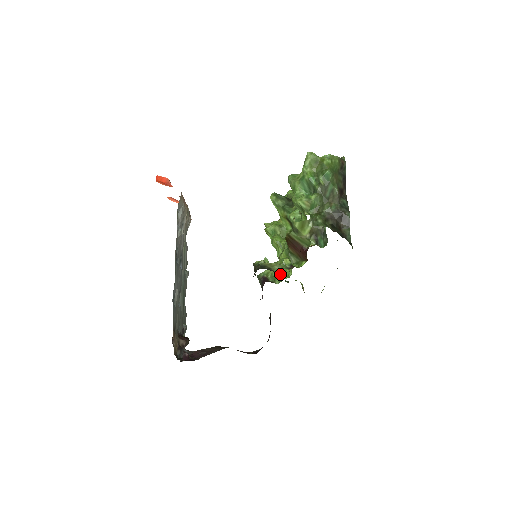
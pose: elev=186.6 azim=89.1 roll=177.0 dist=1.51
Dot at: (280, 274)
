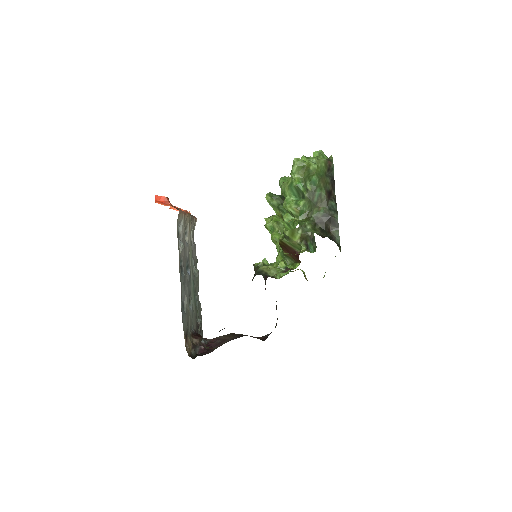
Dot at: occluded
